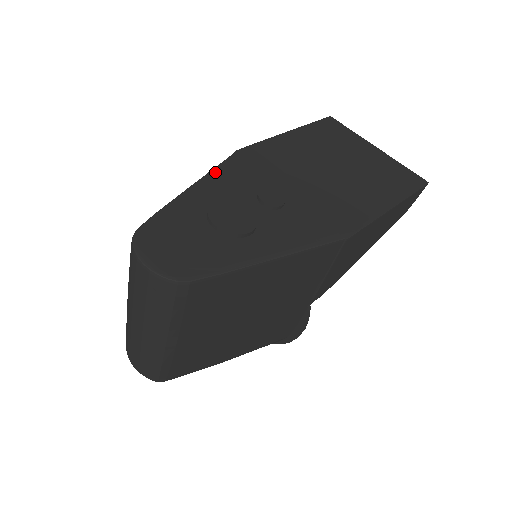
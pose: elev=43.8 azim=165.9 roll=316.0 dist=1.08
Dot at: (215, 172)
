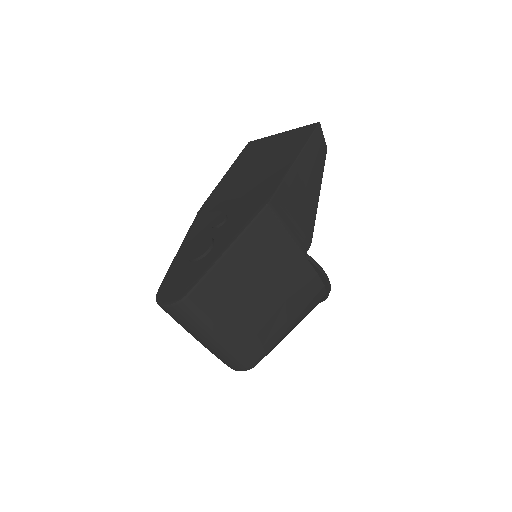
Dot at: (188, 234)
